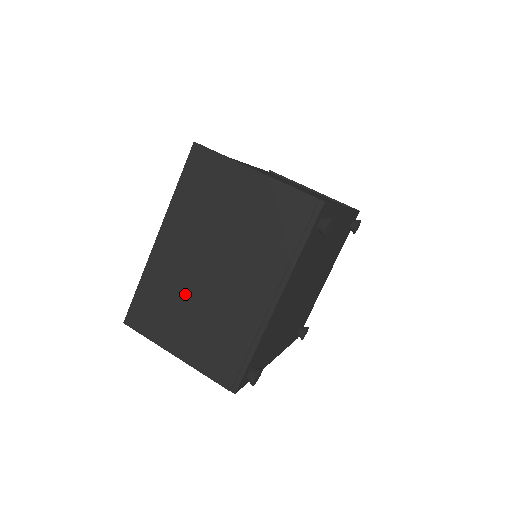
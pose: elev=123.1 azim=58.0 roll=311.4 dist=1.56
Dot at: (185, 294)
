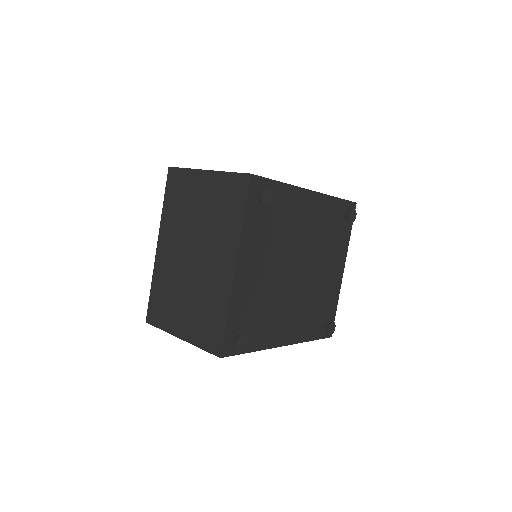
Dot at: (178, 284)
